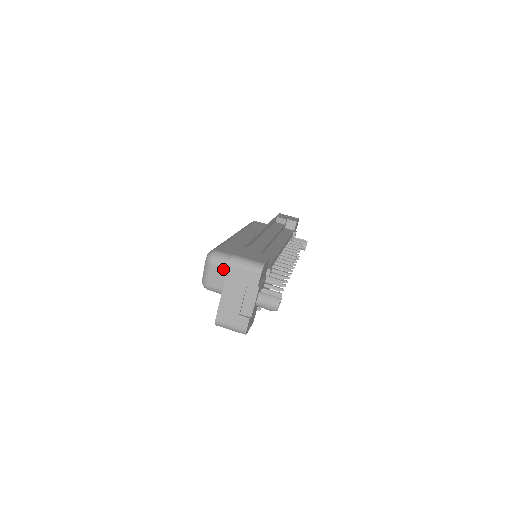
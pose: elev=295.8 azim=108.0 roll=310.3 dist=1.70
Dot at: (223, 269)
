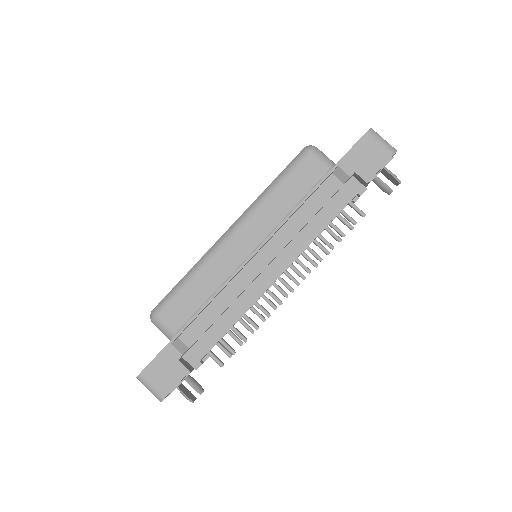
Dot at: occluded
